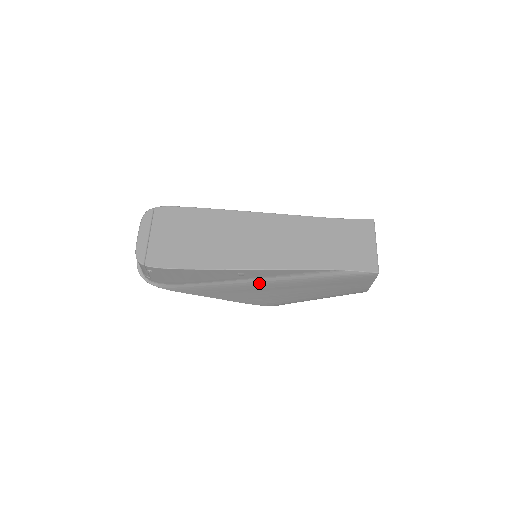
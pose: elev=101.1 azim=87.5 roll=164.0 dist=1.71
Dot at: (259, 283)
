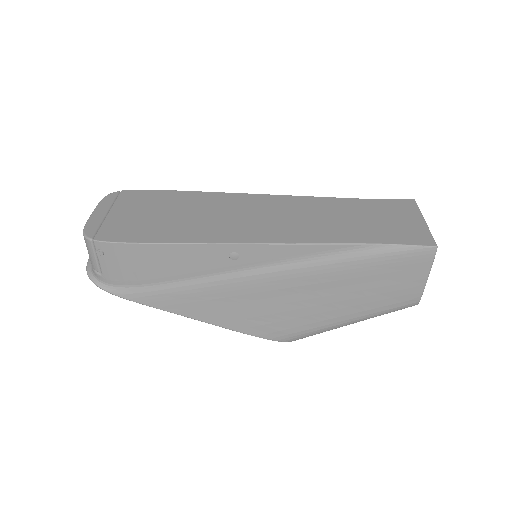
Dot at: (260, 278)
